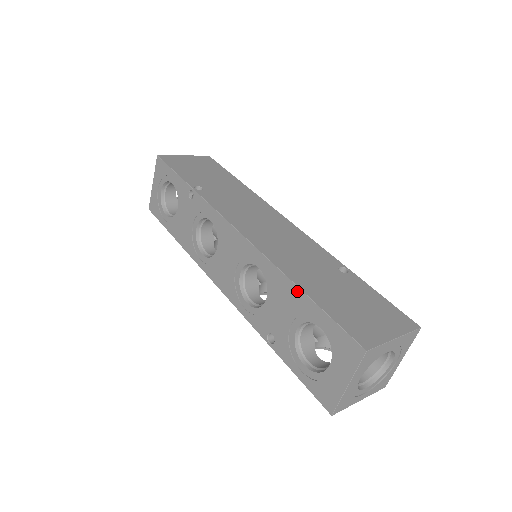
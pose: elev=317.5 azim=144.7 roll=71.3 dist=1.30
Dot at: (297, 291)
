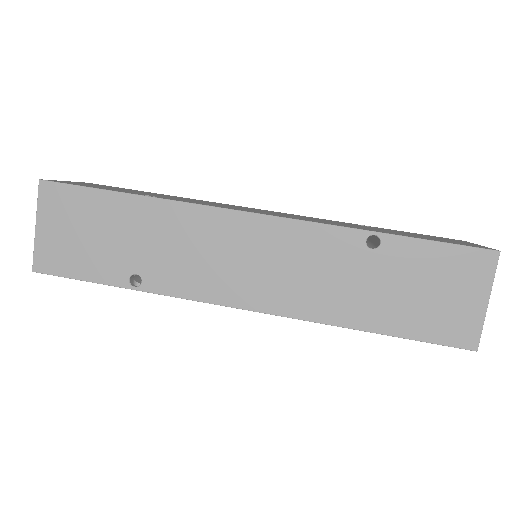
Dot at: (367, 331)
